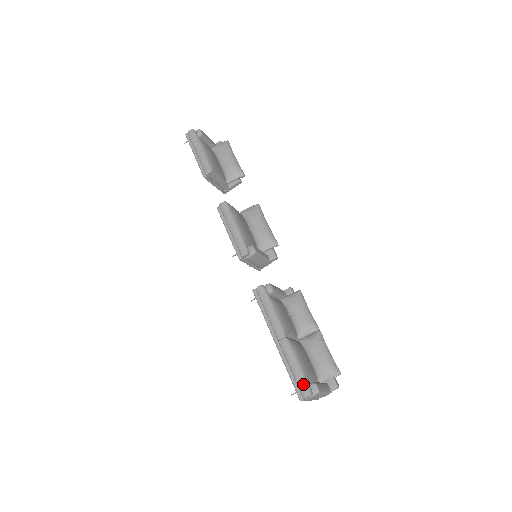
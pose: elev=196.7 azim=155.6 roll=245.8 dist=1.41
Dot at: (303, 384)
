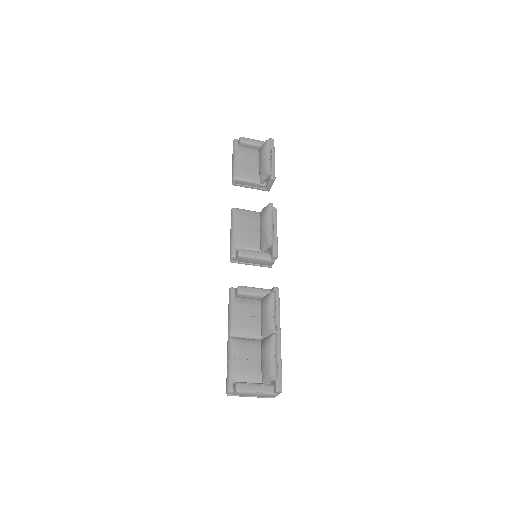
Dot at: (227, 381)
